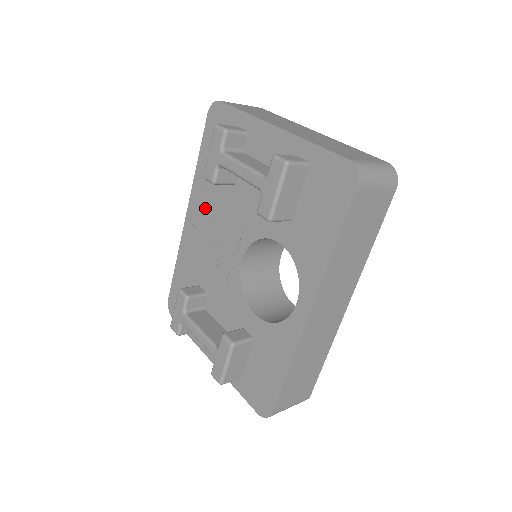
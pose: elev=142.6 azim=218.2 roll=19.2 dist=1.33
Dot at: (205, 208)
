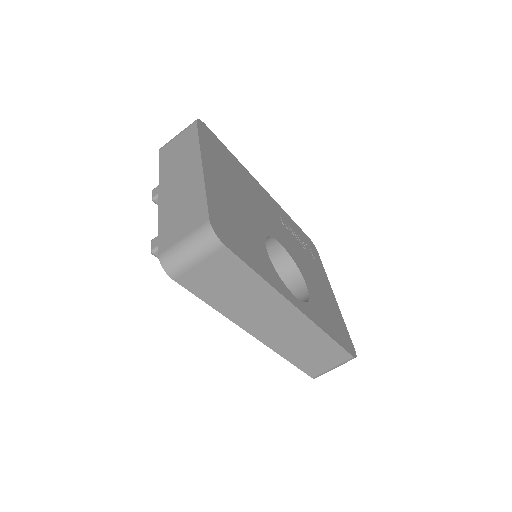
Dot at: occluded
